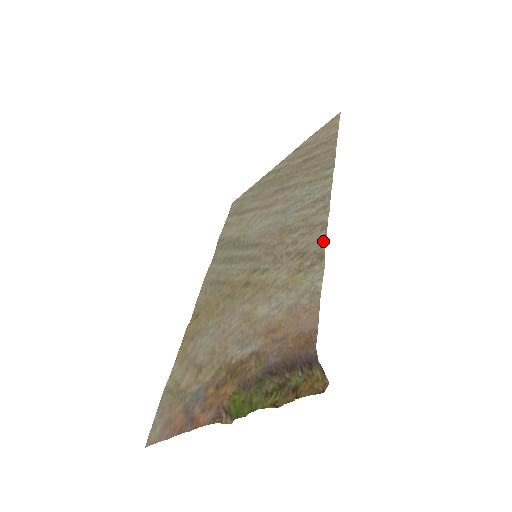
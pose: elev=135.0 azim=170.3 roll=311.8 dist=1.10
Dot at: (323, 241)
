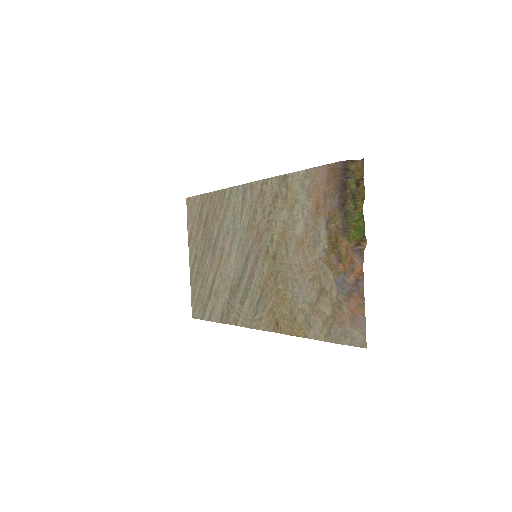
Dot at: (275, 179)
